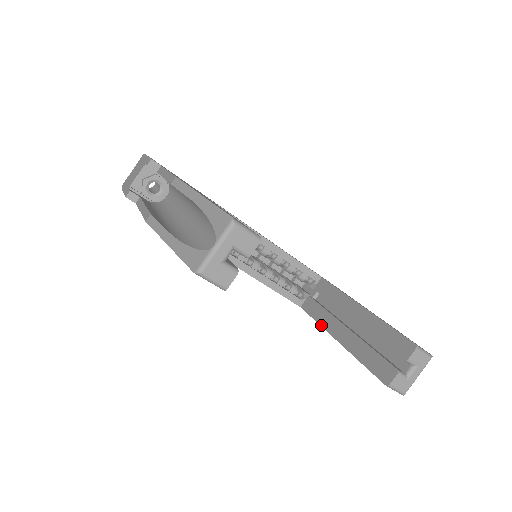
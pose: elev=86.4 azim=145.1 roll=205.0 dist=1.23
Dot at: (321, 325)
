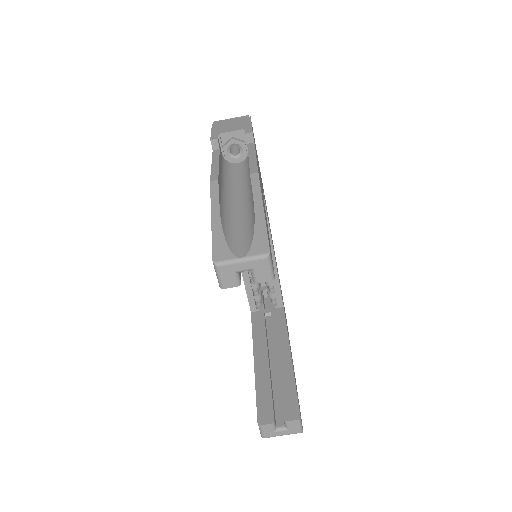
Dot at: (253, 340)
